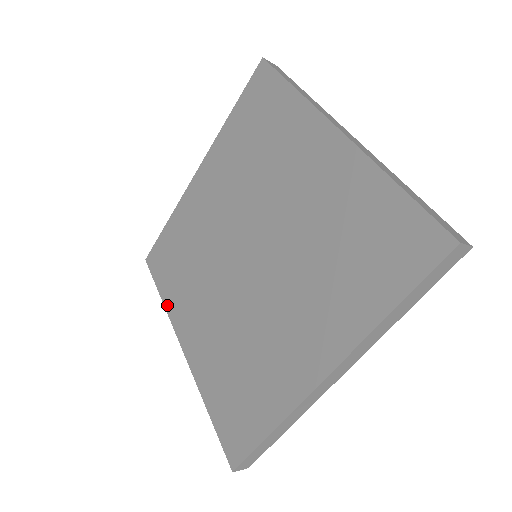
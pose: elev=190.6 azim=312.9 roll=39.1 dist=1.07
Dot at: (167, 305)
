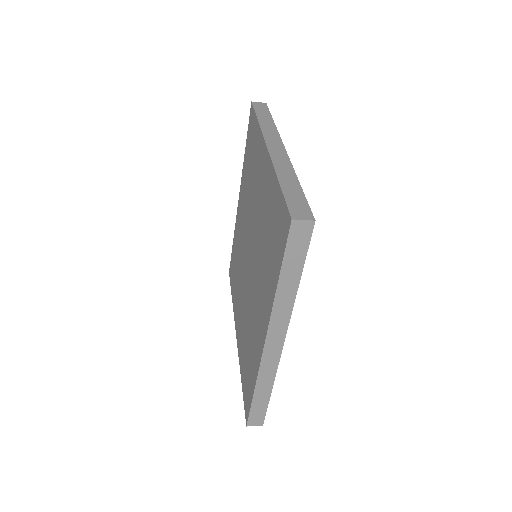
Dot at: (233, 304)
